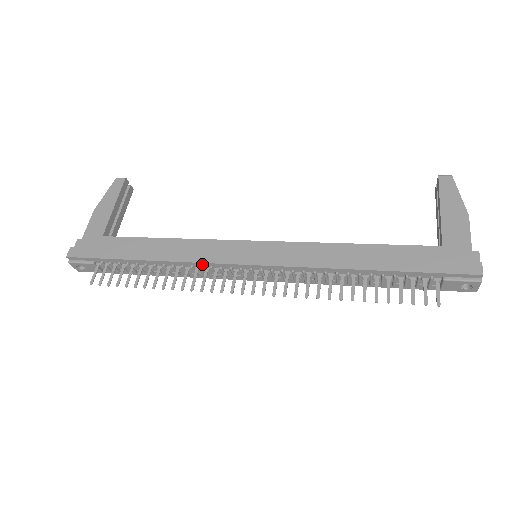
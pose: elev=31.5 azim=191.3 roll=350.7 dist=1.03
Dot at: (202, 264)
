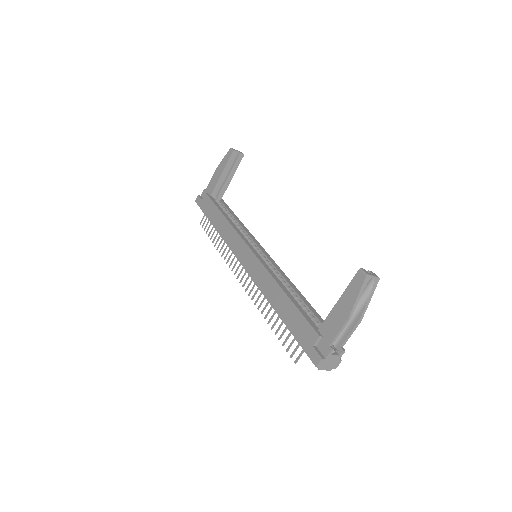
Dot at: (230, 247)
